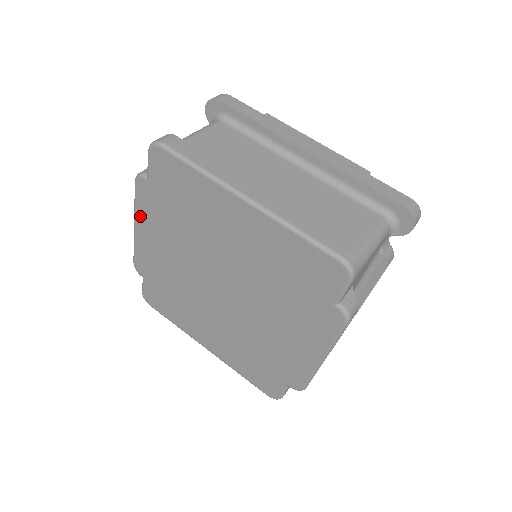
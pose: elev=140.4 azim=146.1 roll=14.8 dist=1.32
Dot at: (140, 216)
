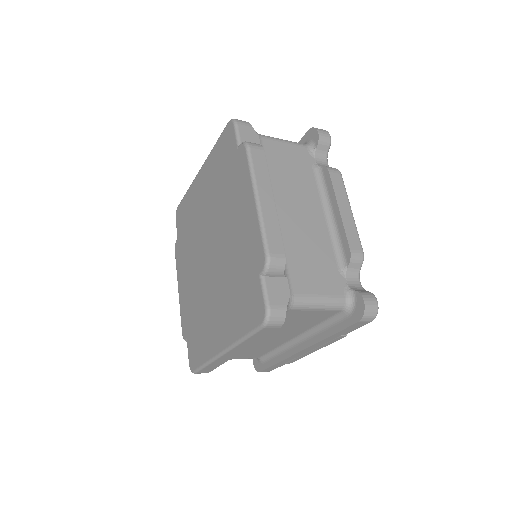
Dot at: (179, 274)
